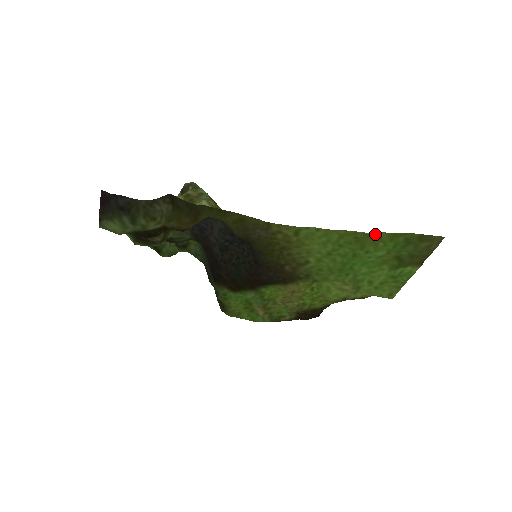
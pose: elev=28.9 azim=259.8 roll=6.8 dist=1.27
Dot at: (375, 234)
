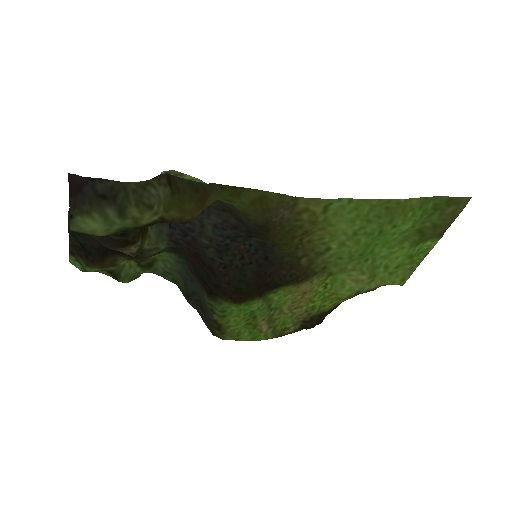
Dot at: (408, 201)
